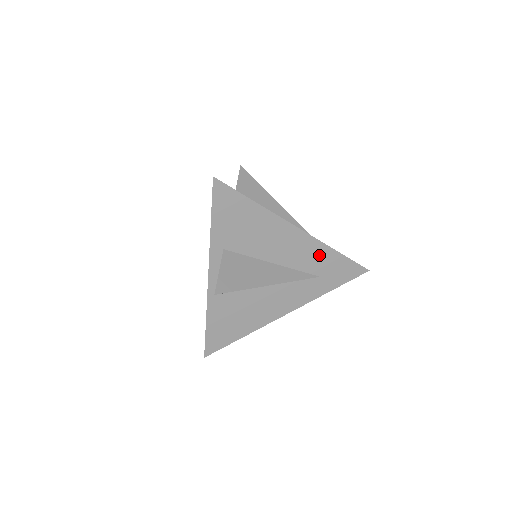
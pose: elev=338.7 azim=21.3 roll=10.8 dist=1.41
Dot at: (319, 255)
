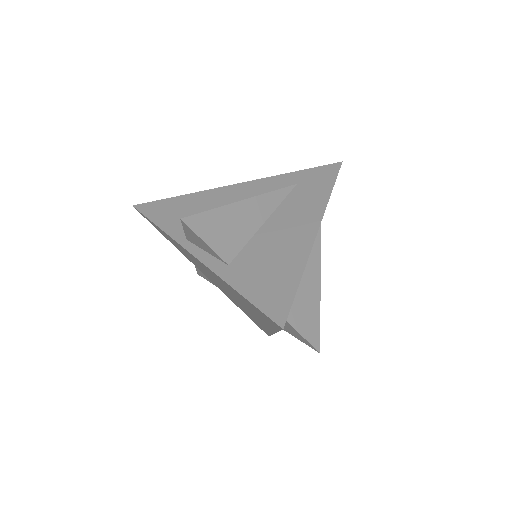
Dot at: occluded
